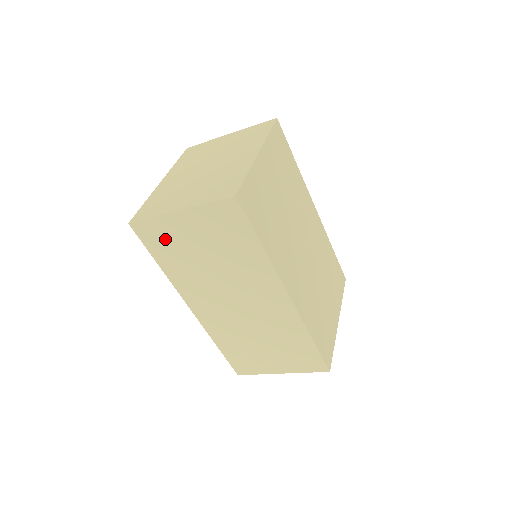
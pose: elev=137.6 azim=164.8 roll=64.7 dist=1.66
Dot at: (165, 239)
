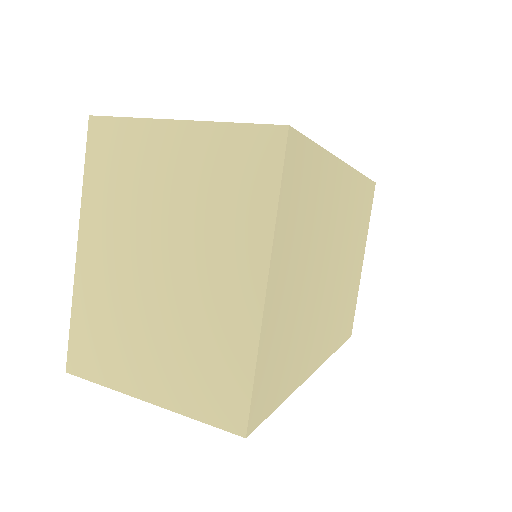
Dot at: occluded
